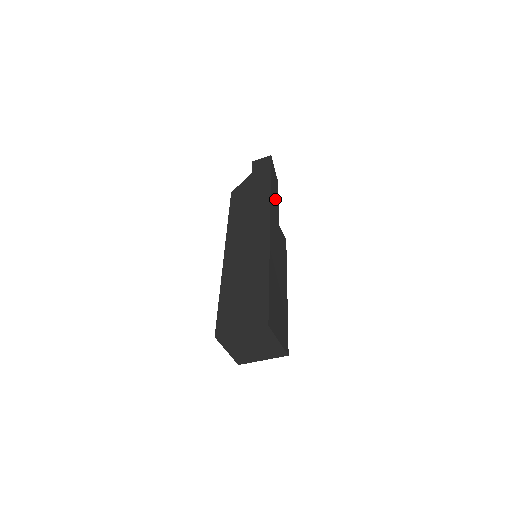
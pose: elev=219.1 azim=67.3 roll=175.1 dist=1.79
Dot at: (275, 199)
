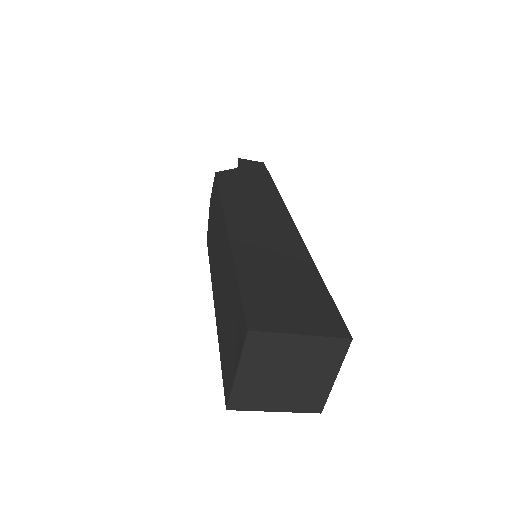
Dot at: occluded
